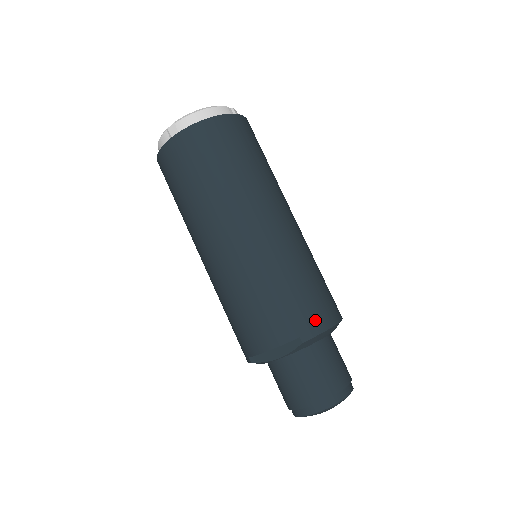
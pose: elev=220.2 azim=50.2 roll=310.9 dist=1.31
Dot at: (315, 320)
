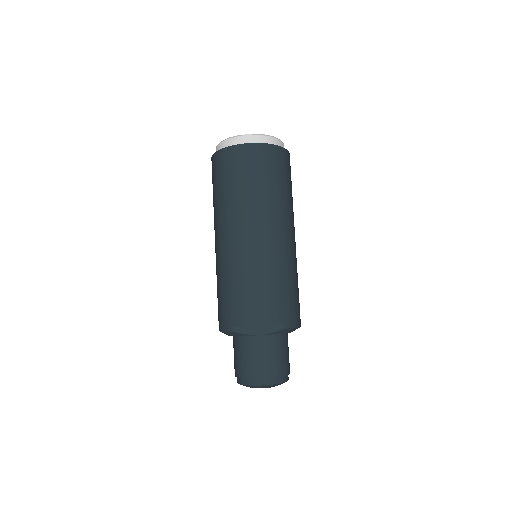
Dot at: (294, 317)
